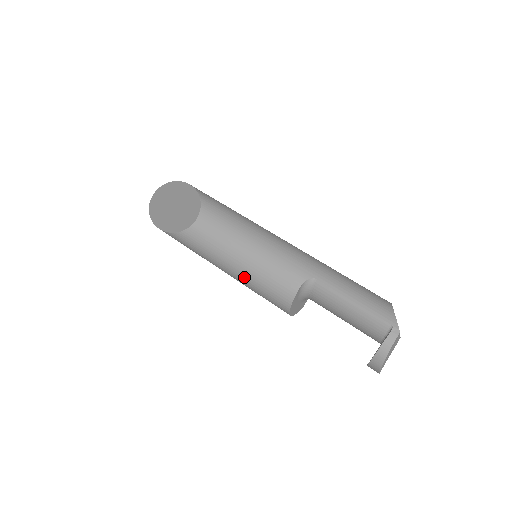
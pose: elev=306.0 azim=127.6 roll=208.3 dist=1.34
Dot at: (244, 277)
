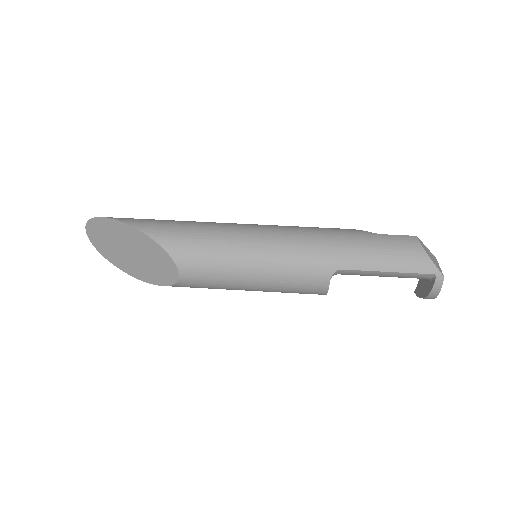
Dot at: occluded
